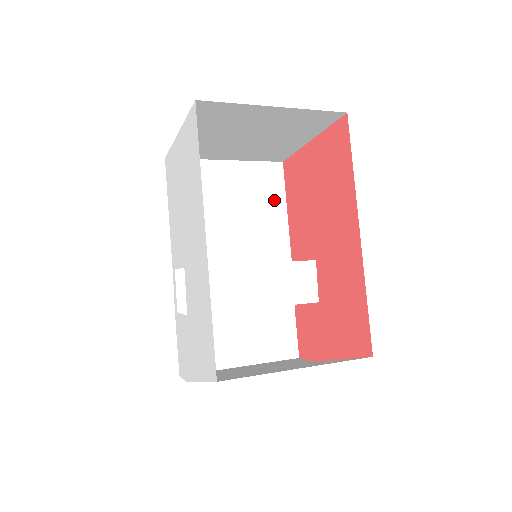
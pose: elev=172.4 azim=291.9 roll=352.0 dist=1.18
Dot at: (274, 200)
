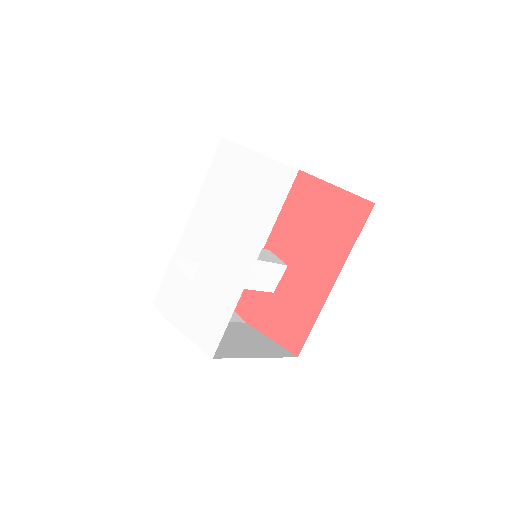
Dot at: occluded
